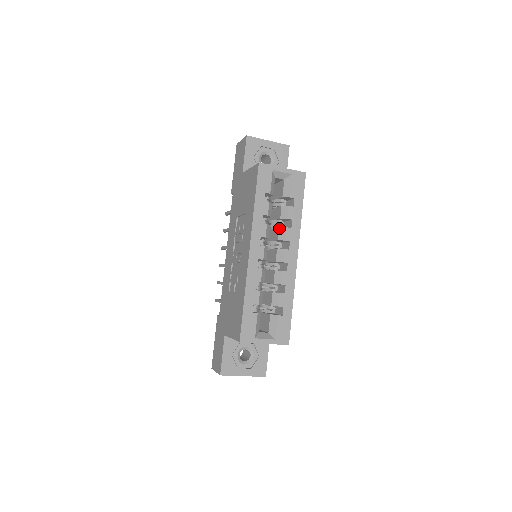
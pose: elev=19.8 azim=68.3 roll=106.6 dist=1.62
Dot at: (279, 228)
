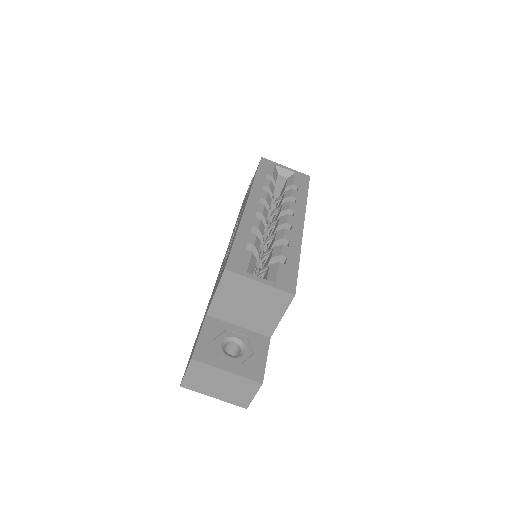
Dot at: (282, 204)
